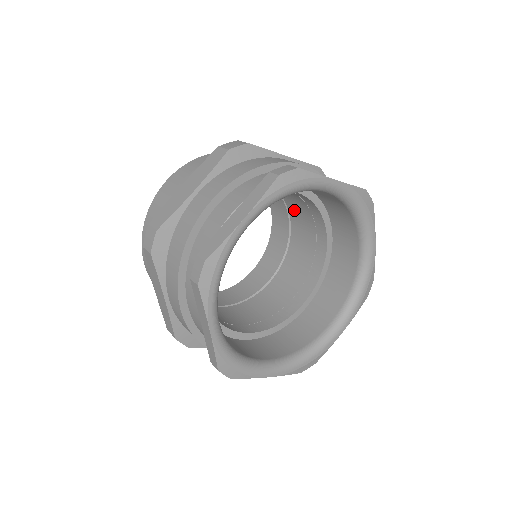
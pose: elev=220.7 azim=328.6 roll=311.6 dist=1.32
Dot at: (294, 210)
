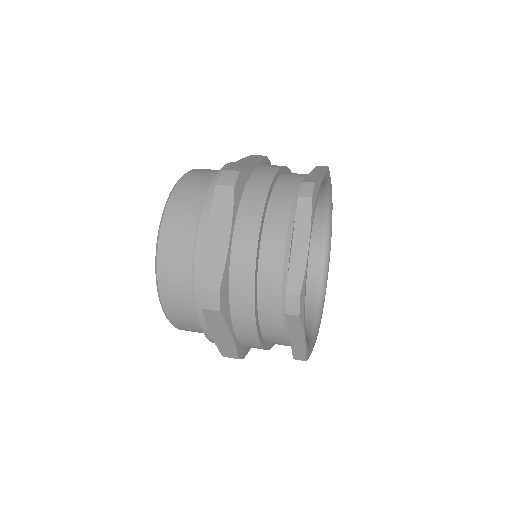
Dot at: occluded
